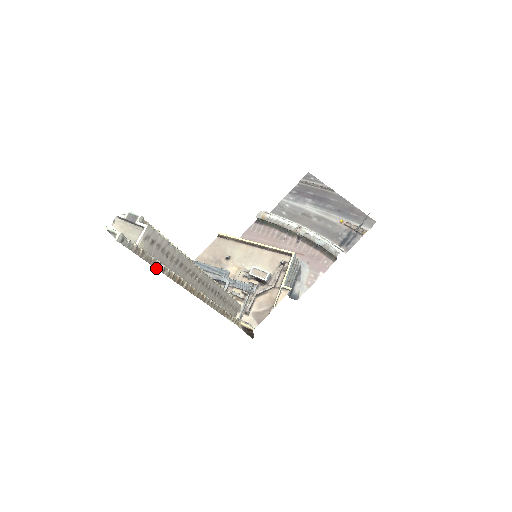
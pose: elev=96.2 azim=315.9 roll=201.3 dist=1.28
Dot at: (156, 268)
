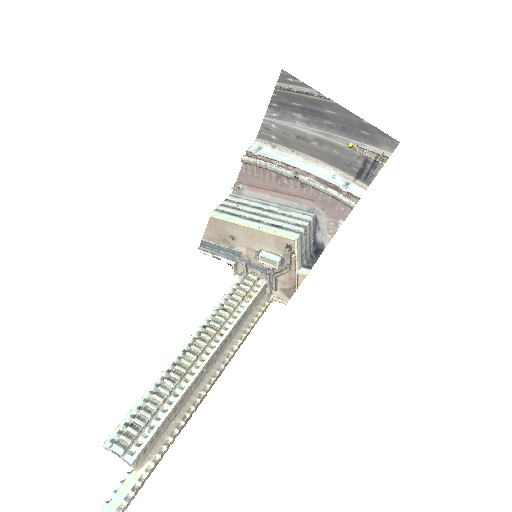
Dot at: (161, 459)
